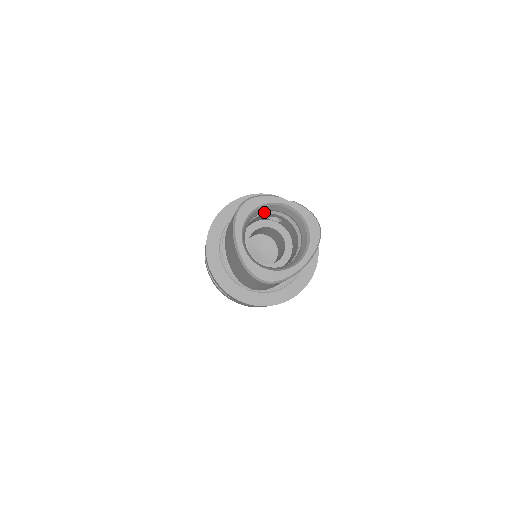
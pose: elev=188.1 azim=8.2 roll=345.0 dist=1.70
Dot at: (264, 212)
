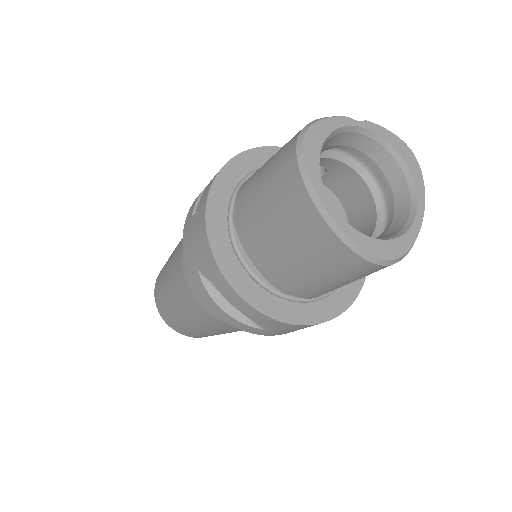
Dot at: occluded
